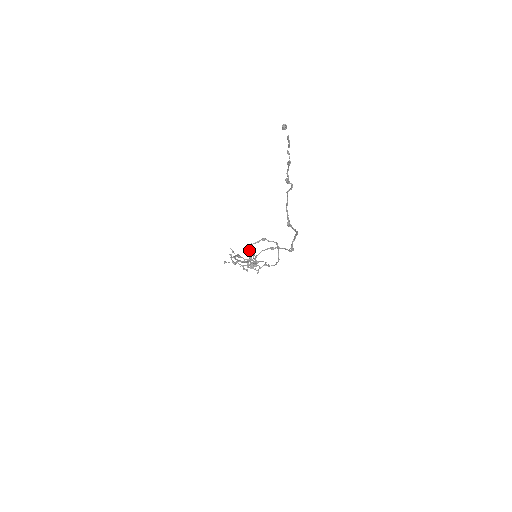
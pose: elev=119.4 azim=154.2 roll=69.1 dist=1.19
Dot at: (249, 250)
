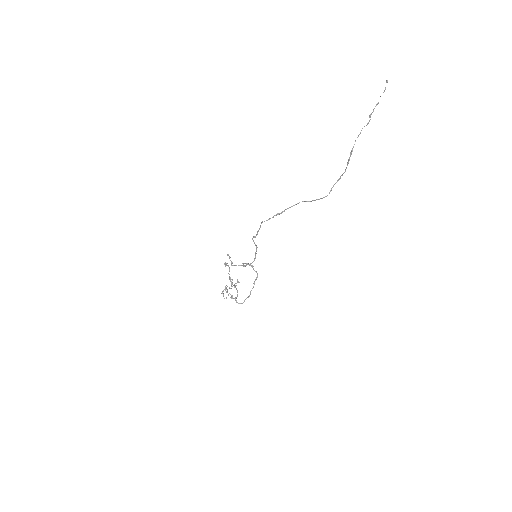
Dot at: occluded
